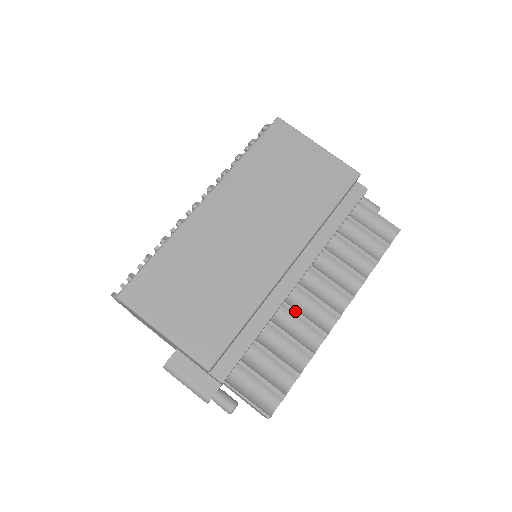
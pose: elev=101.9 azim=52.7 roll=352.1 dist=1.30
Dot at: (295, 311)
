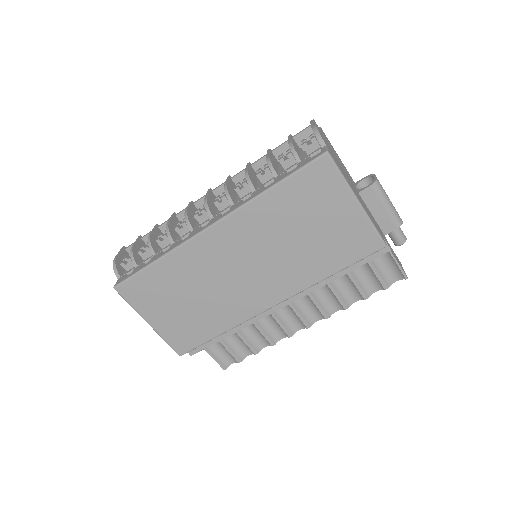
Dot at: (272, 313)
